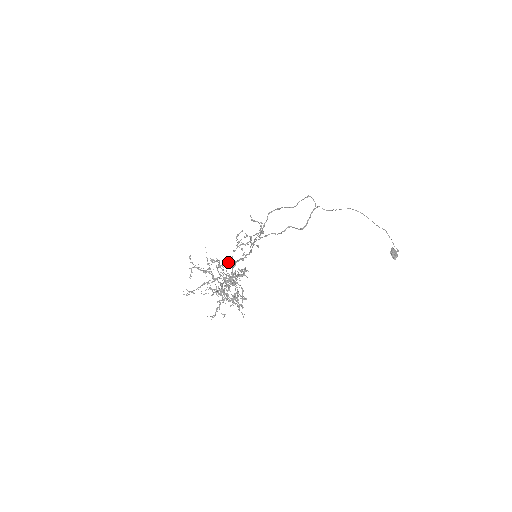
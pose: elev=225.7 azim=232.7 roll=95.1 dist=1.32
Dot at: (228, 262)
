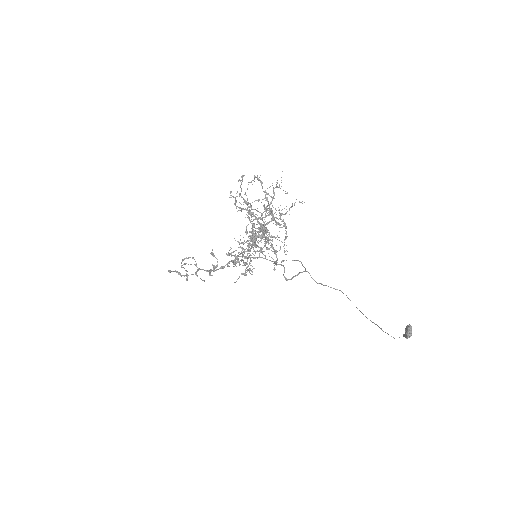
Dot at: occluded
